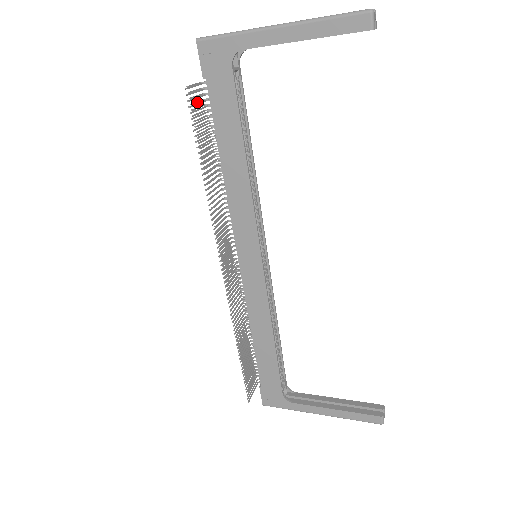
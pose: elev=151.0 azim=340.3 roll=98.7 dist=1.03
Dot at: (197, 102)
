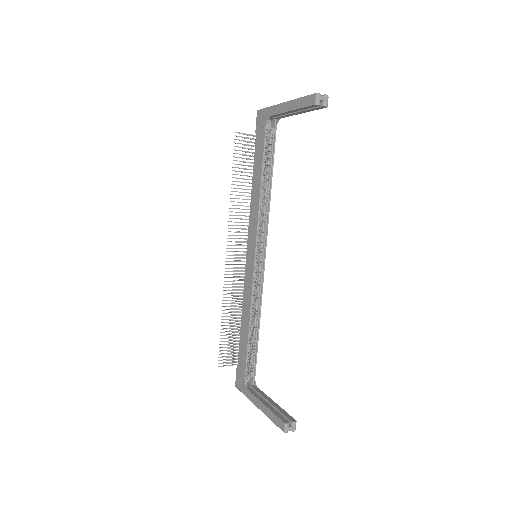
Dot at: (251, 146)
